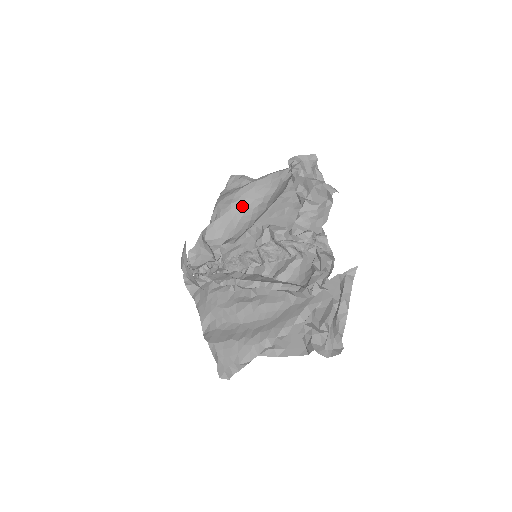
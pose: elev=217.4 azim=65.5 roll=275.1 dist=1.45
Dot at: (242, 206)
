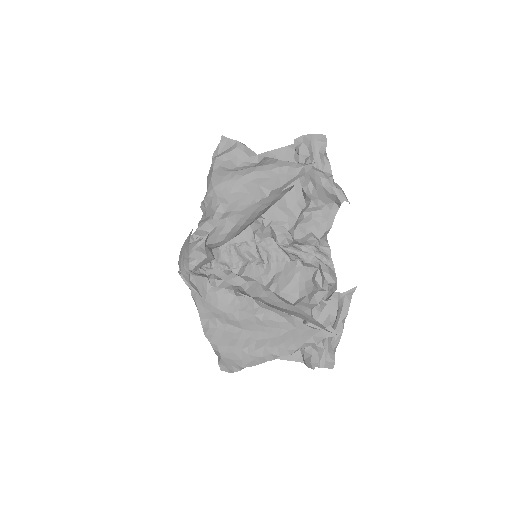
Dot at: (248, 211)
